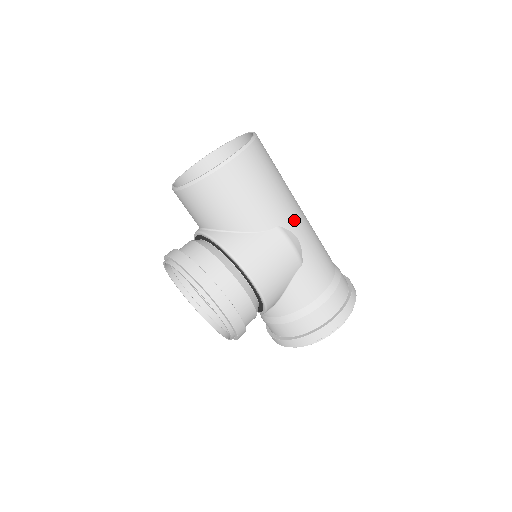
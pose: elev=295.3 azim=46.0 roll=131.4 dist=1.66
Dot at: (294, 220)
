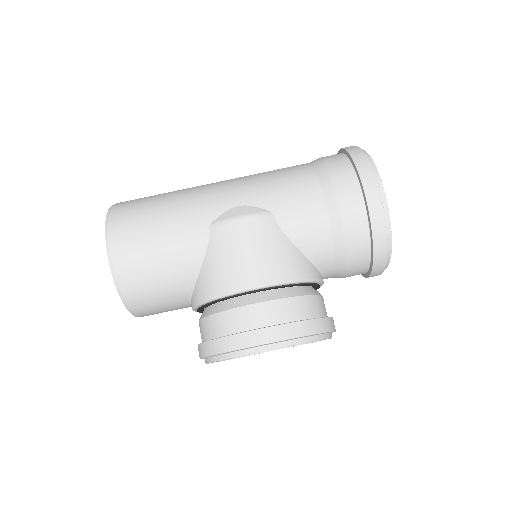
Dot at: (216, 201)
